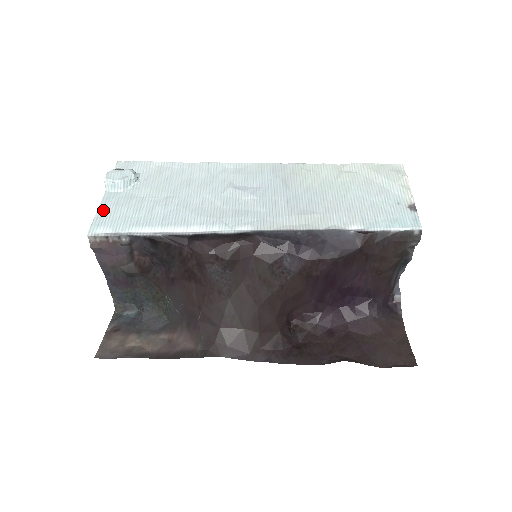
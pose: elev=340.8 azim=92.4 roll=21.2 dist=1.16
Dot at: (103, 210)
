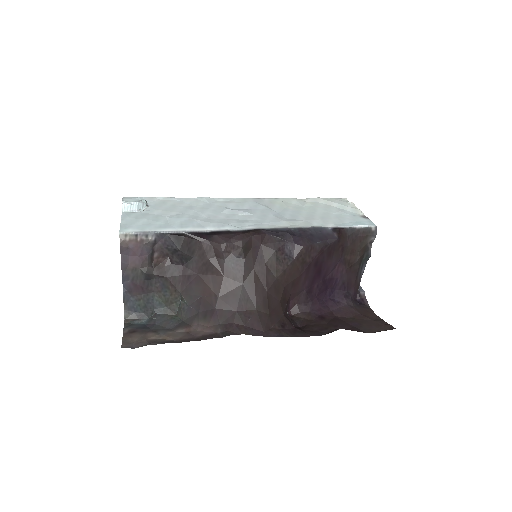
Dot at: (126, 221)
